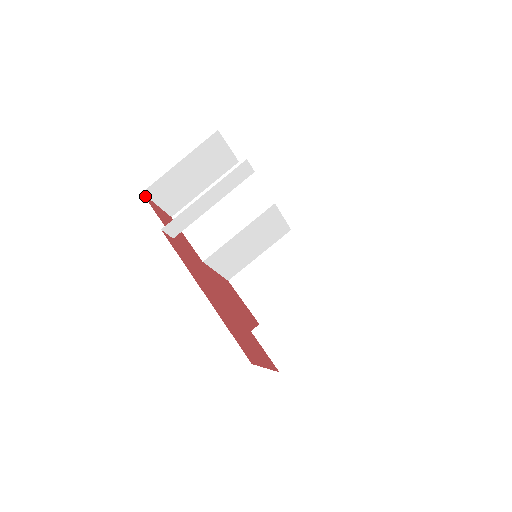
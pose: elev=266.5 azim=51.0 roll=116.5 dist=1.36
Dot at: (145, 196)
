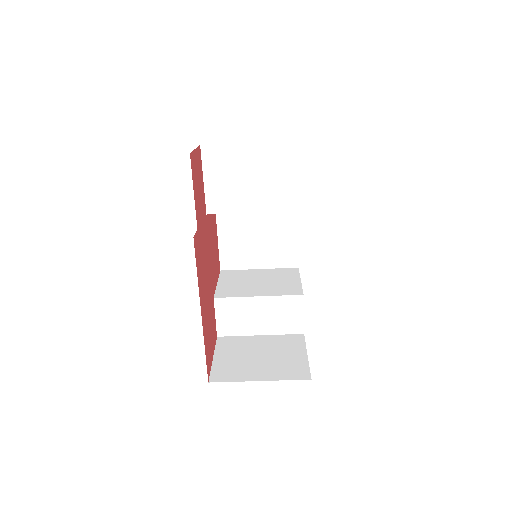
Dot at: (191, 156)
